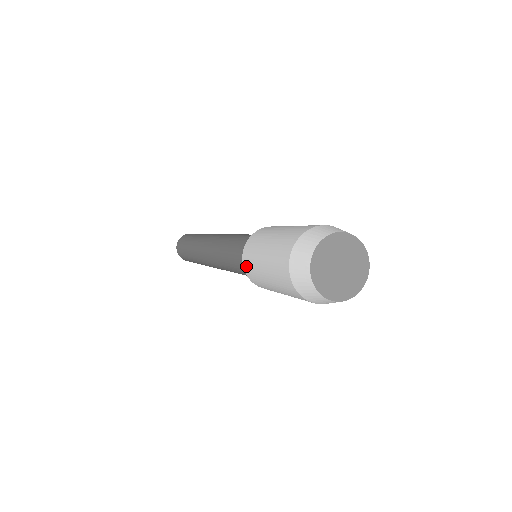
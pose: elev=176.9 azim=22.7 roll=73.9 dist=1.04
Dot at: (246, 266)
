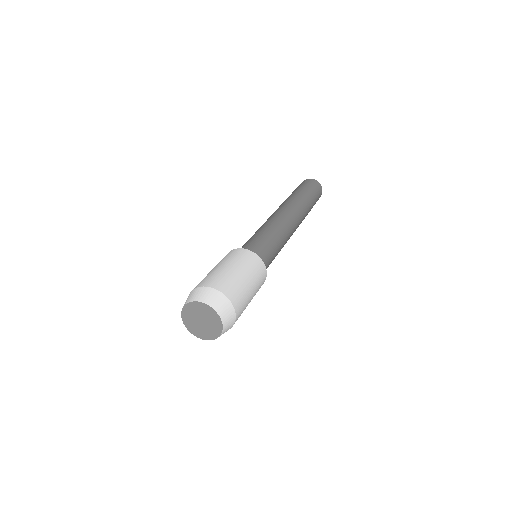
Dot at: occluded
